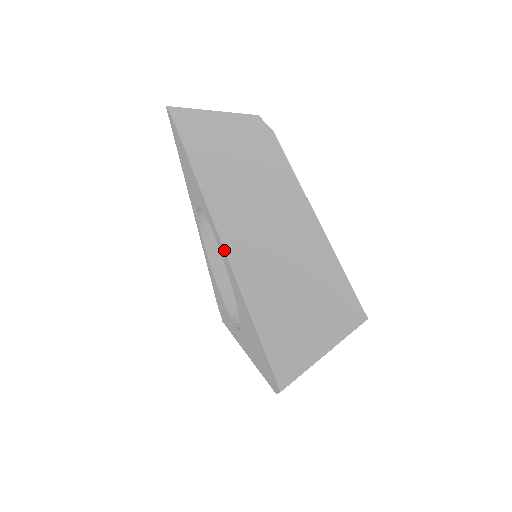
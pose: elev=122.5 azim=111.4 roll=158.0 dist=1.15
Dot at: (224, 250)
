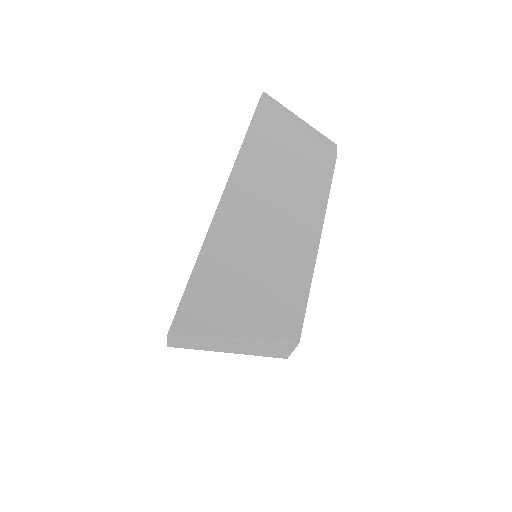
Dot at: (218, 205)
